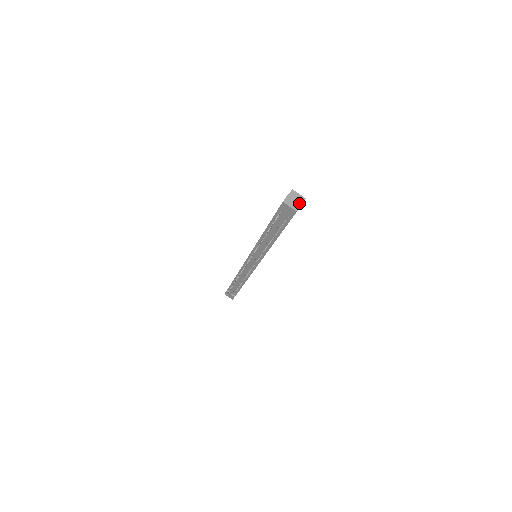
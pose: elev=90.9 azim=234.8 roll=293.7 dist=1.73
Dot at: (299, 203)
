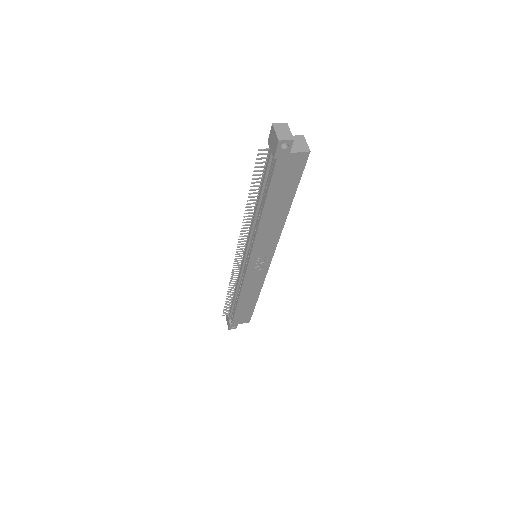
Dot at: (290, 136)
